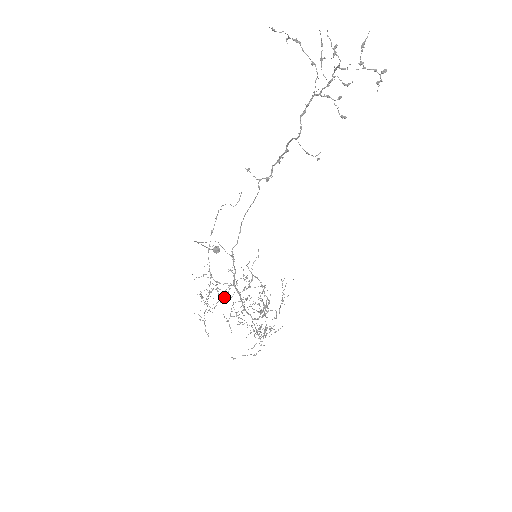
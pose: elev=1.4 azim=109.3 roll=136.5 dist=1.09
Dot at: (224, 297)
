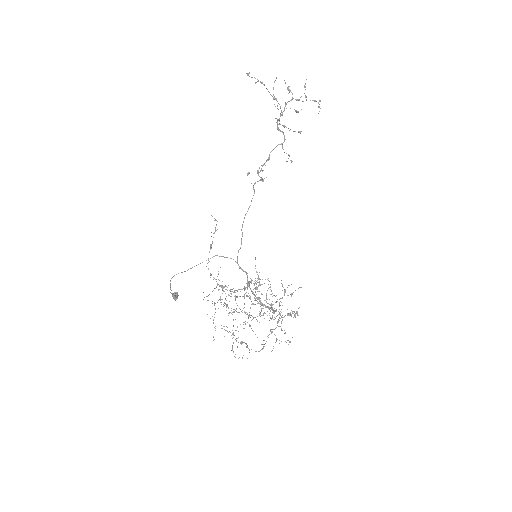
Dot at: (234, 309)
